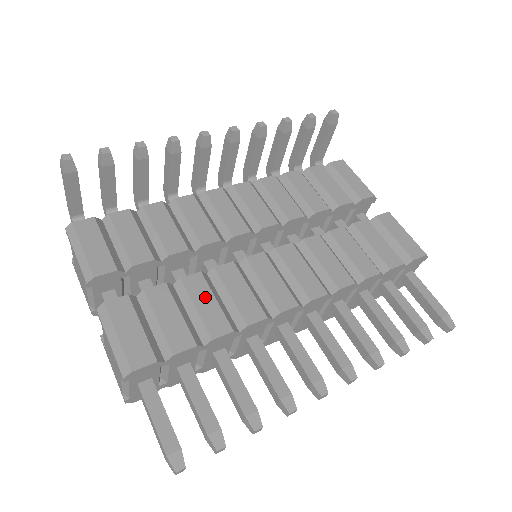
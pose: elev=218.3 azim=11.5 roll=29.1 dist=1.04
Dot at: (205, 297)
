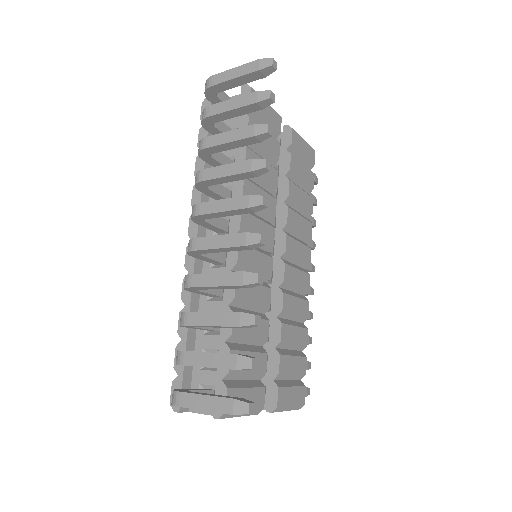
Dot at: (293, 333)
